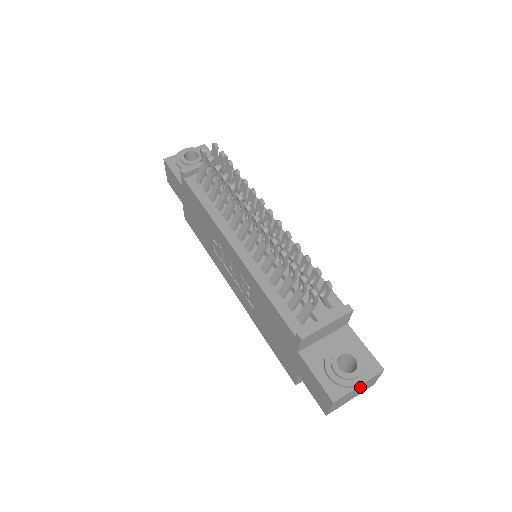
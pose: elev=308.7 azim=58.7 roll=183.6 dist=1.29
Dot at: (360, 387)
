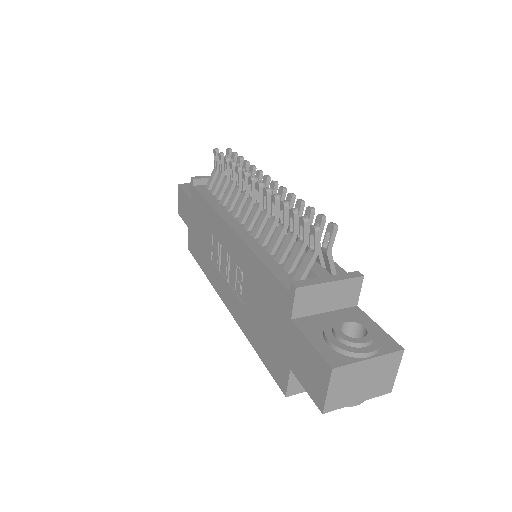
Dot at: (371, 368)
